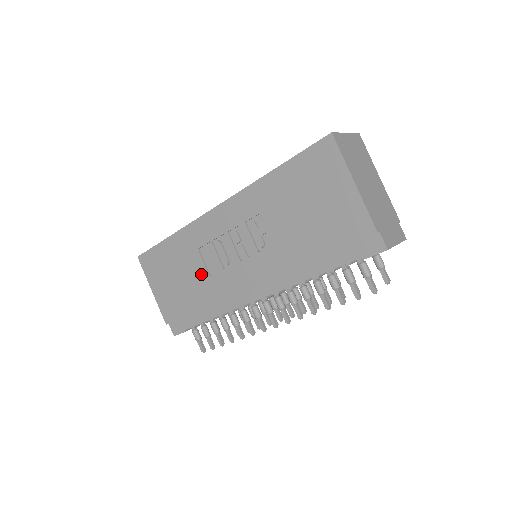
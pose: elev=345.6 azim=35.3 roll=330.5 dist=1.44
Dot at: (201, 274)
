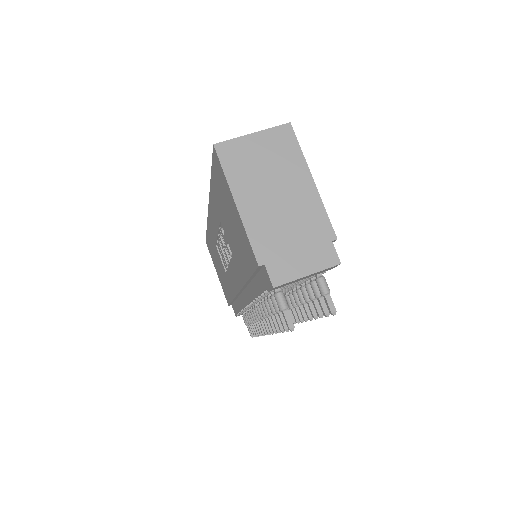
Dot at: (223, 269)
